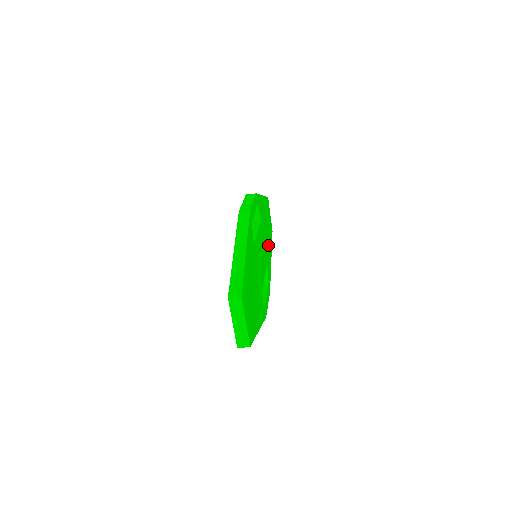
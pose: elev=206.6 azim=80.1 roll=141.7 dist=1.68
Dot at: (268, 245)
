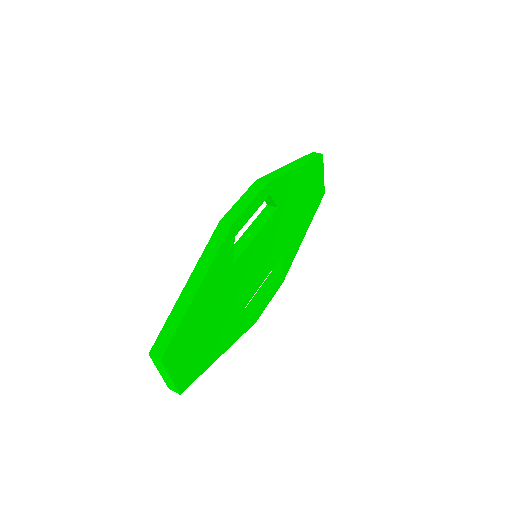
Dot at: (299, 223)
